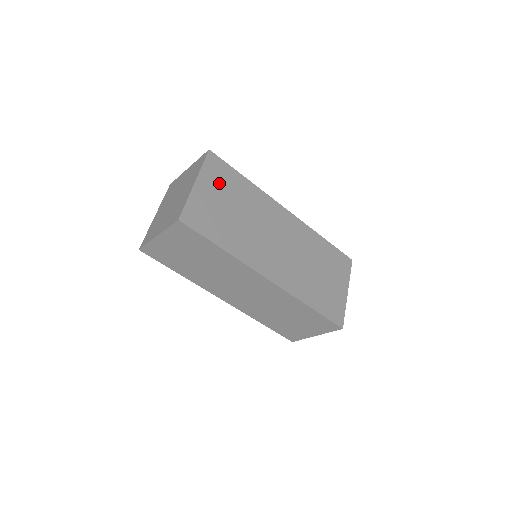
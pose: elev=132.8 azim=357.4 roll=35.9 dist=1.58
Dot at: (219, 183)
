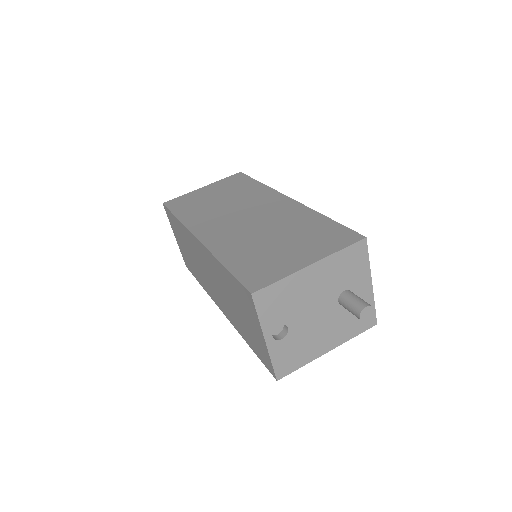
Dot at: (225, 186)
